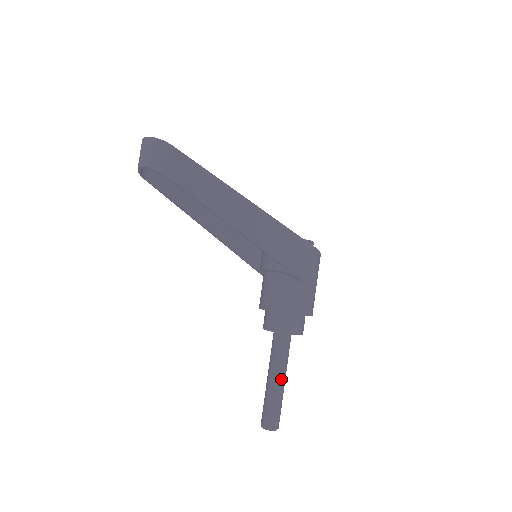
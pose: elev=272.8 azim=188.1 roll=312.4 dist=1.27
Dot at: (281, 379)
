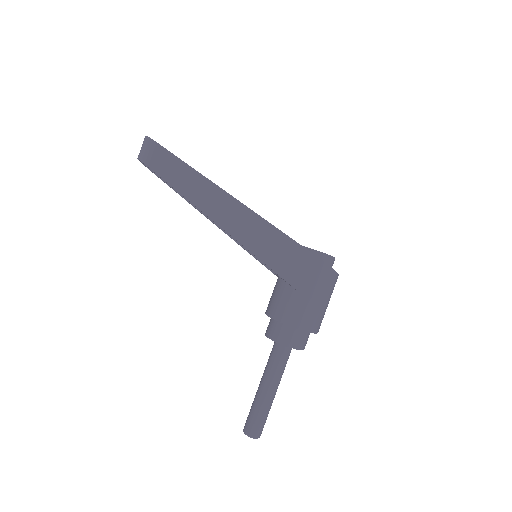
Dot at: (267, 388)
